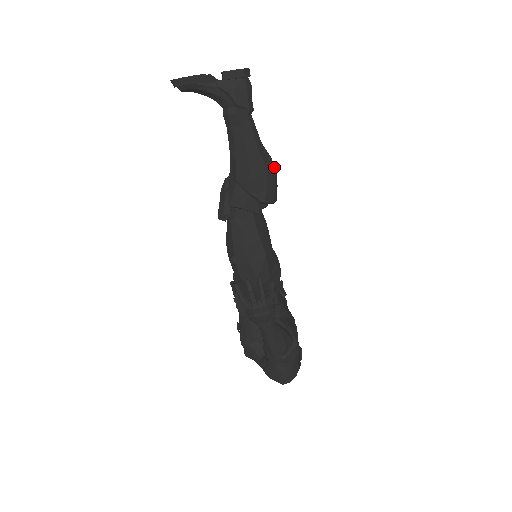
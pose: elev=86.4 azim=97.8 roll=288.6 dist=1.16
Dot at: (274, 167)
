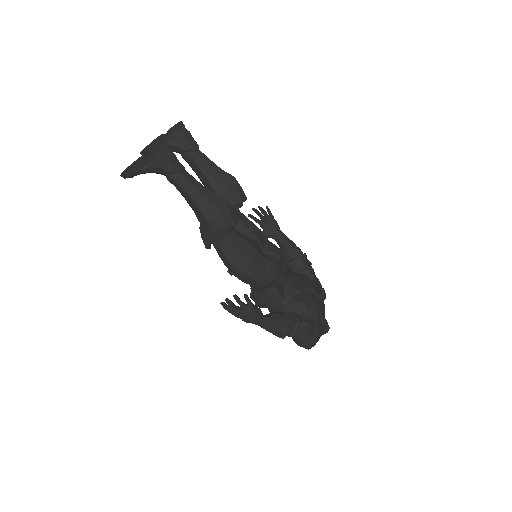
Dot at: (223, 199)
